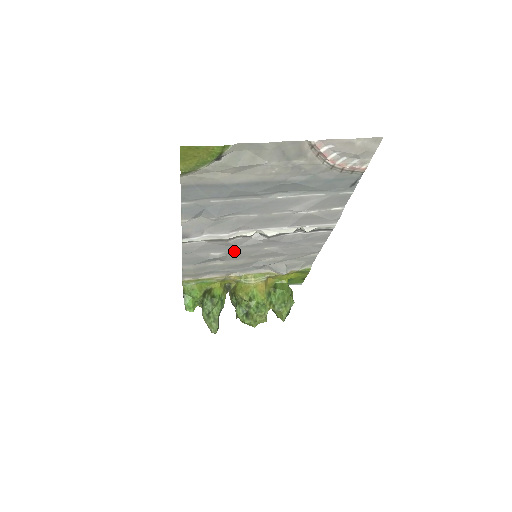
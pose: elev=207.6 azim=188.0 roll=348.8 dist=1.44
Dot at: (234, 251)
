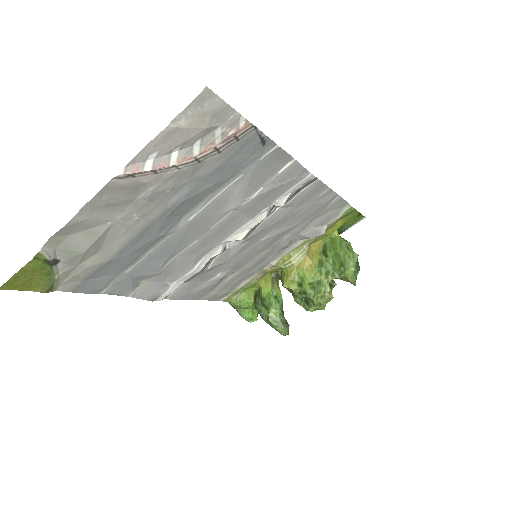
Dot at: (231, 264)
